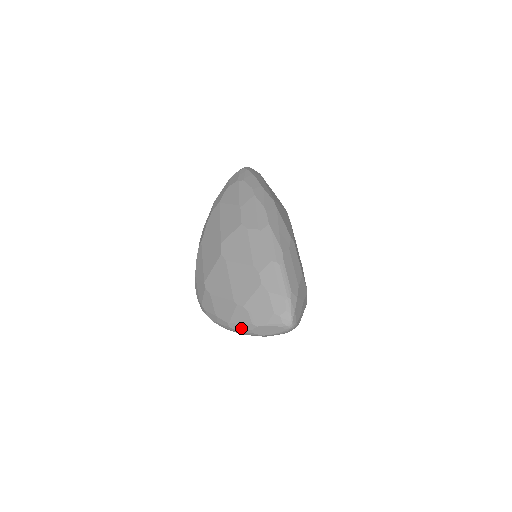
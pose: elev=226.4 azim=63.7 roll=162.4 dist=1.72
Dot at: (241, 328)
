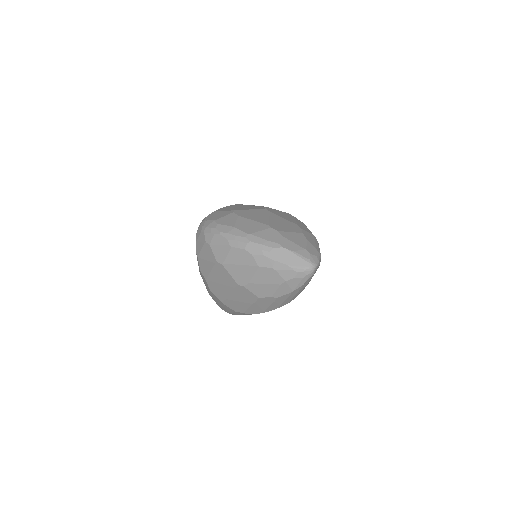
Dot at: (261, 242)
